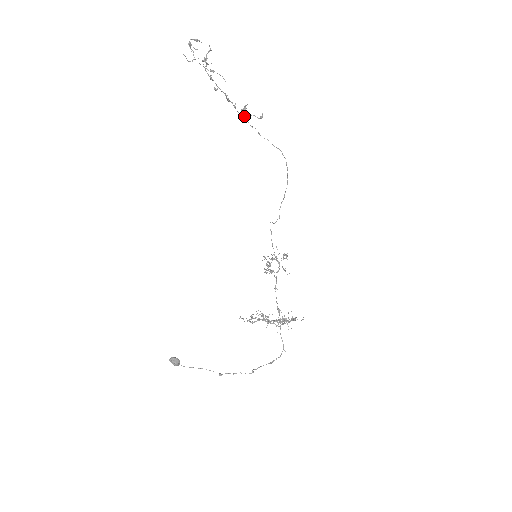
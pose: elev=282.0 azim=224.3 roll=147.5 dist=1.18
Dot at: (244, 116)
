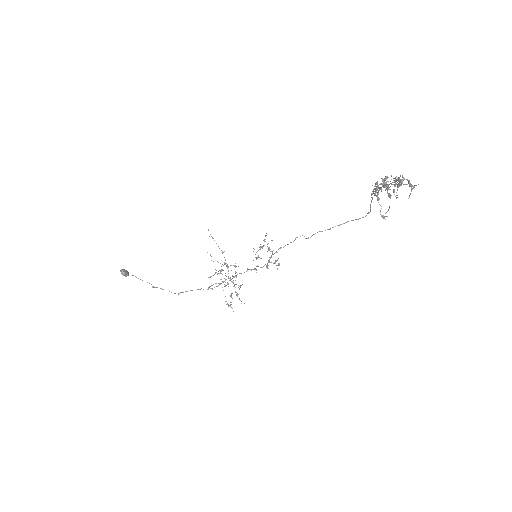
Dot at: occluded
